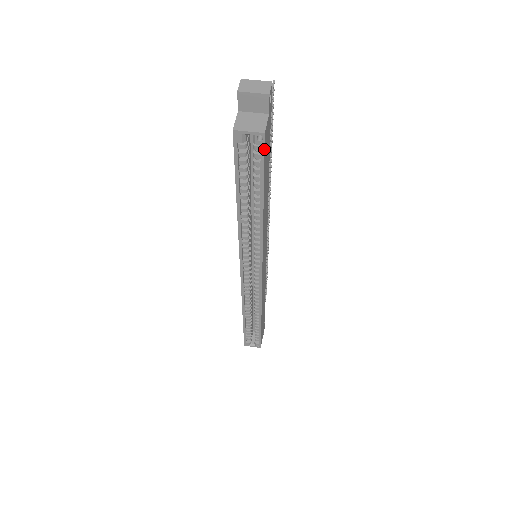
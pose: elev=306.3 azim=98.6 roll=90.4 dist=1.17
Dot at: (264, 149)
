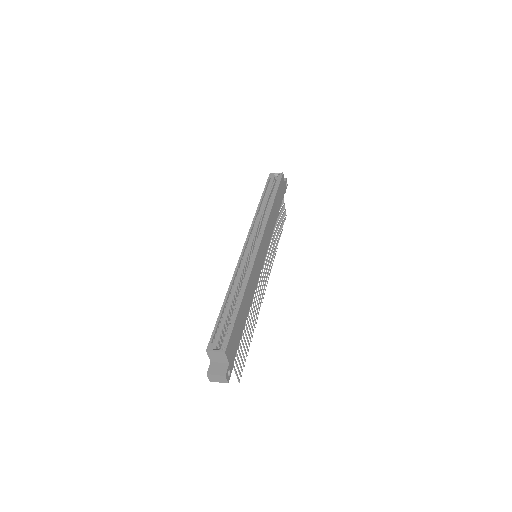
Dot at: (281, 177)
